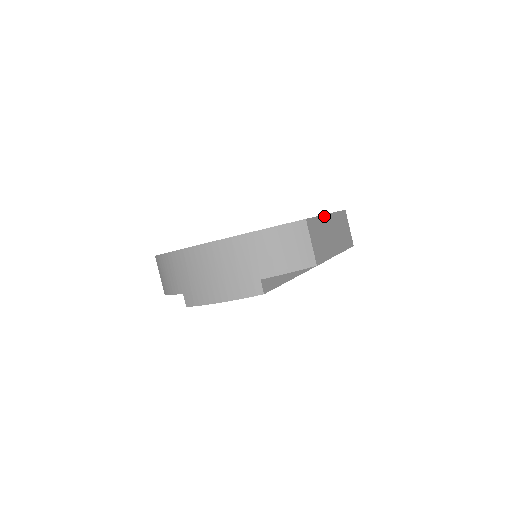
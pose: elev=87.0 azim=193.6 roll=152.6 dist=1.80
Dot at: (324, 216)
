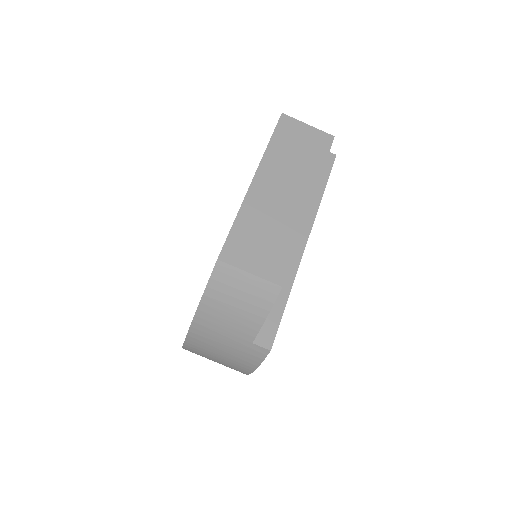
Dot at: (248, 195)
